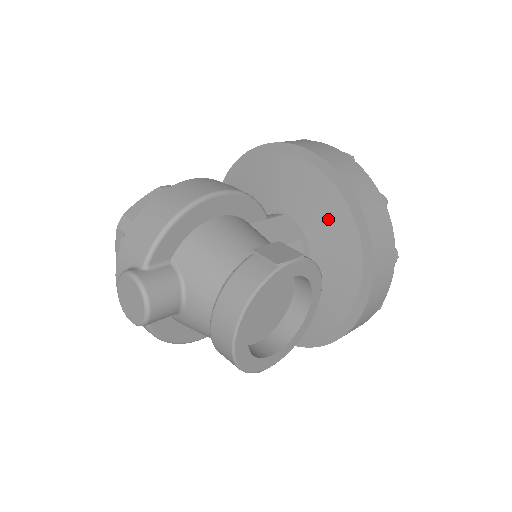
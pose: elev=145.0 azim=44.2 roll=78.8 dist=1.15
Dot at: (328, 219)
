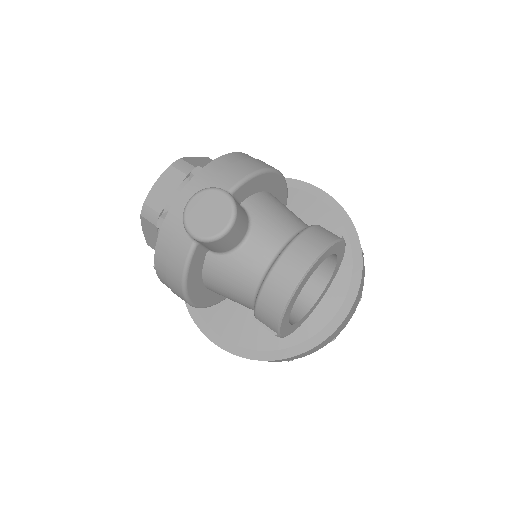
Dot at: occluded
